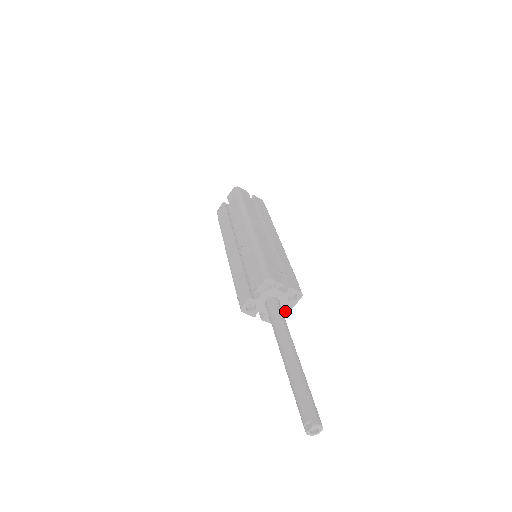
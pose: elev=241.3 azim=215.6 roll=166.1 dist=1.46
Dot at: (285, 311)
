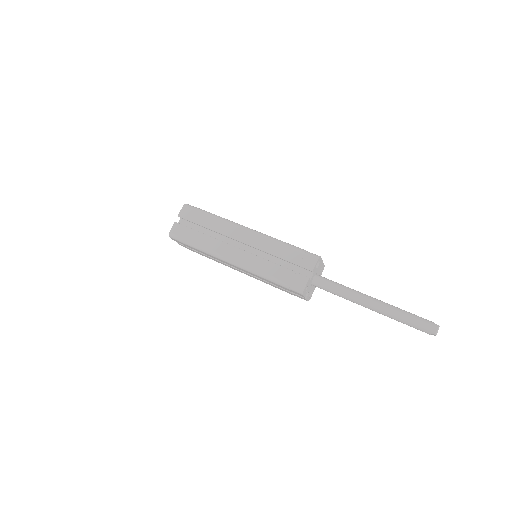
Dot at: (321, 265)
